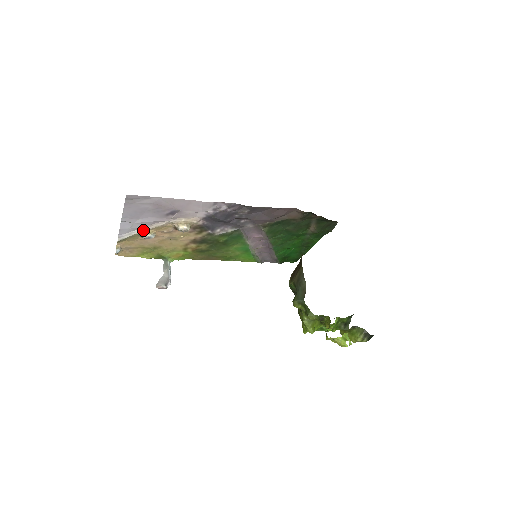
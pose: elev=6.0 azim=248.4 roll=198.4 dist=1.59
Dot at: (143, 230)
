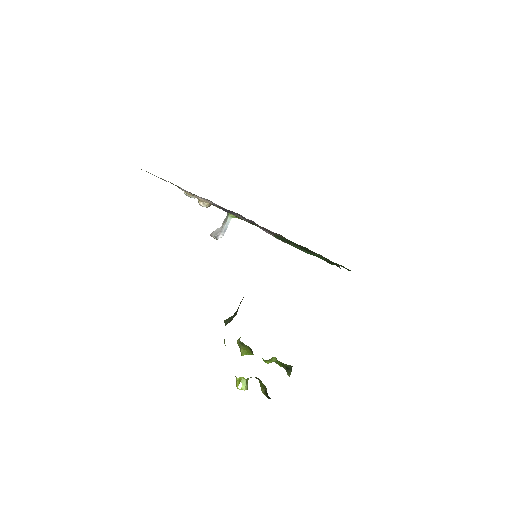
Dot at: occluded
